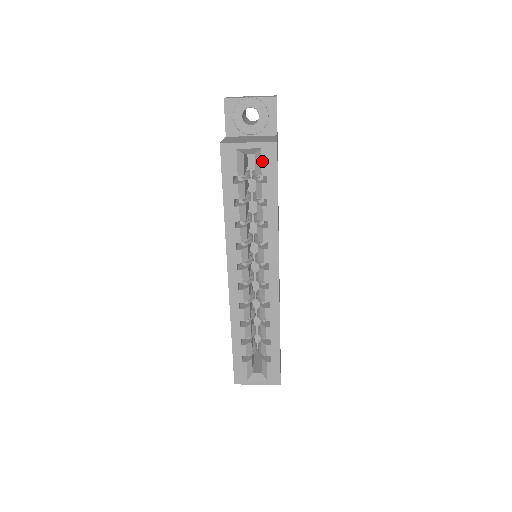
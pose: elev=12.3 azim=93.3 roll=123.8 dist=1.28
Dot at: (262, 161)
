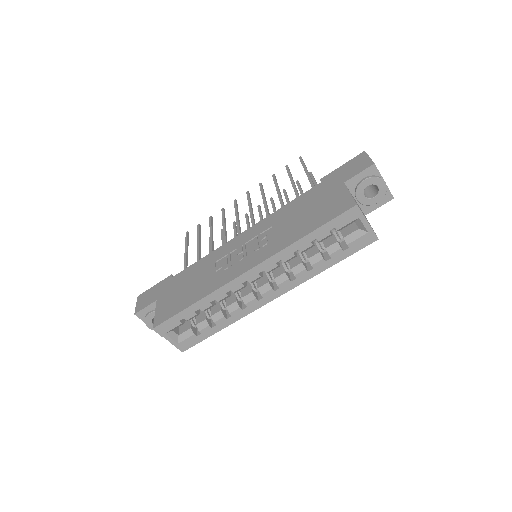
Dot at: (359, 239)
